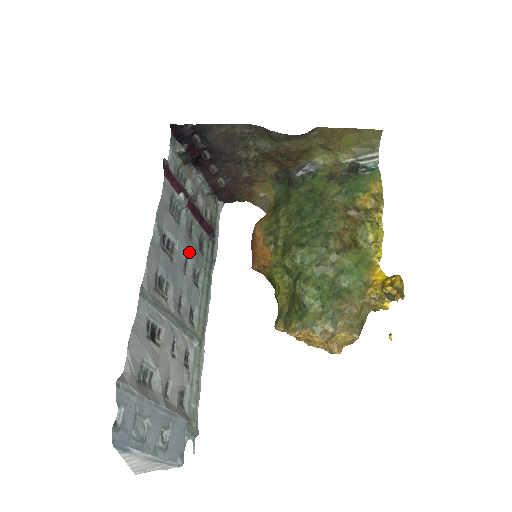
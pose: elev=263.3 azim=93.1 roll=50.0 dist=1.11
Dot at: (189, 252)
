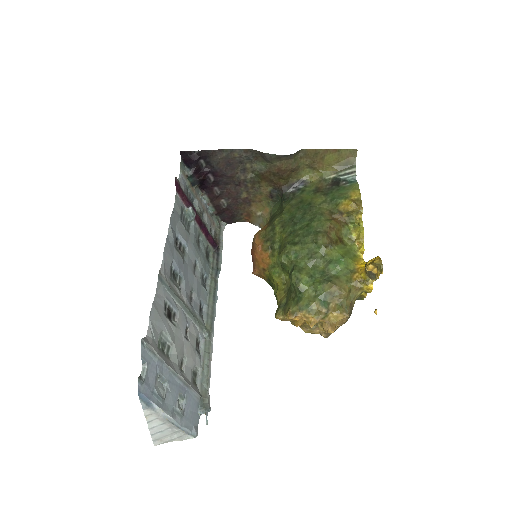
Dot at: (198, 257)
